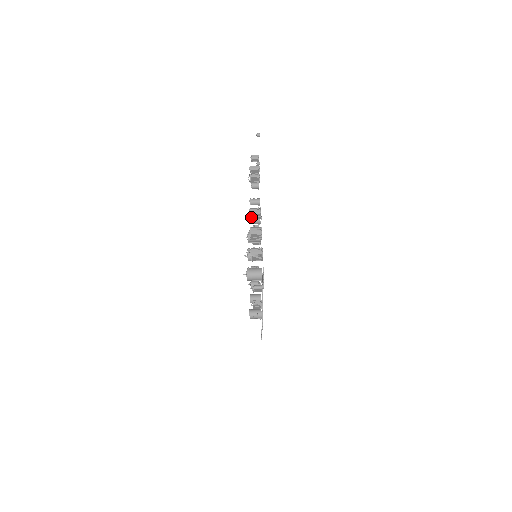
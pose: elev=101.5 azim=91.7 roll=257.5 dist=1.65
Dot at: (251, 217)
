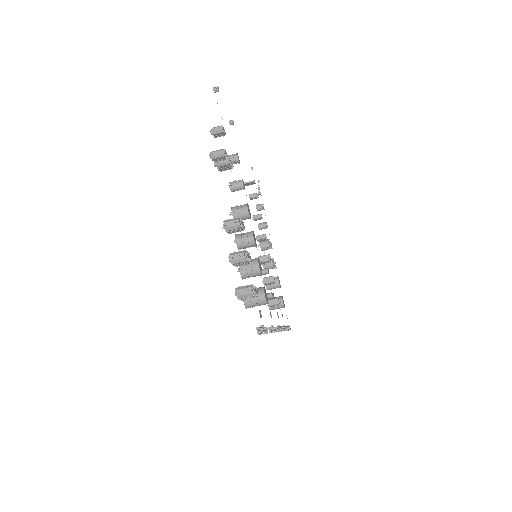
Dot at: (229, 232)
